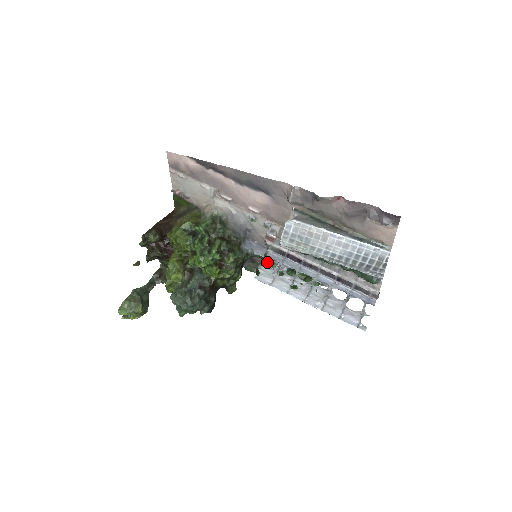
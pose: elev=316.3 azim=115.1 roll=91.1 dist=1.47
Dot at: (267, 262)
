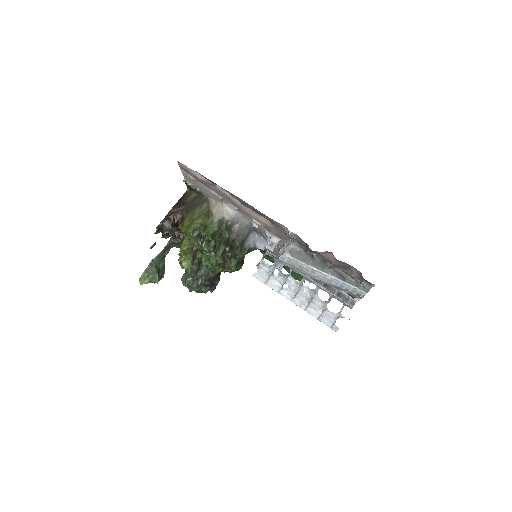
Dot at: (267, 255)
